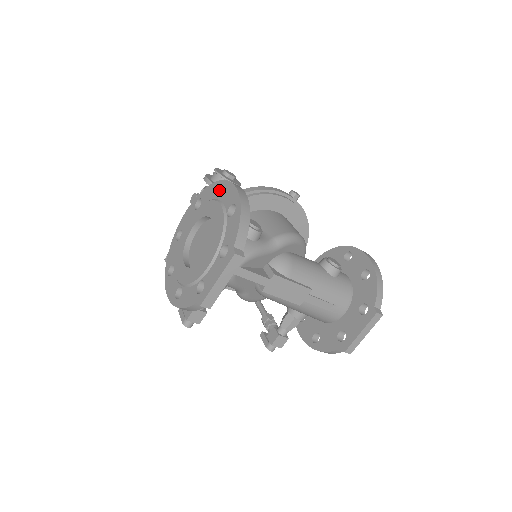
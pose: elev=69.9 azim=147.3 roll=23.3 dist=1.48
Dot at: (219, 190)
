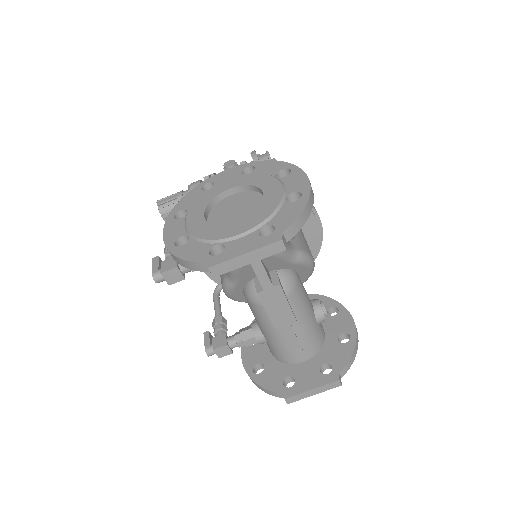
Dot at: (283, 171)
